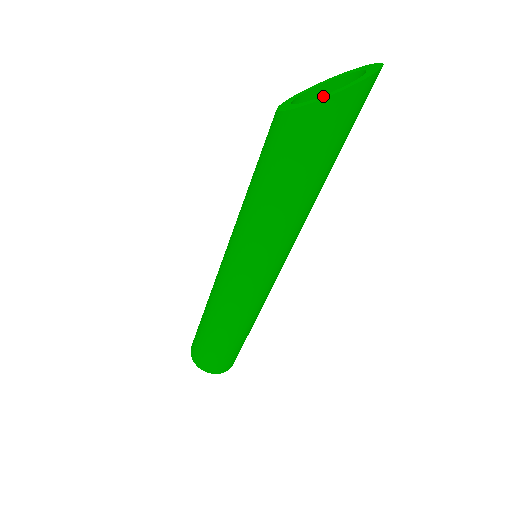
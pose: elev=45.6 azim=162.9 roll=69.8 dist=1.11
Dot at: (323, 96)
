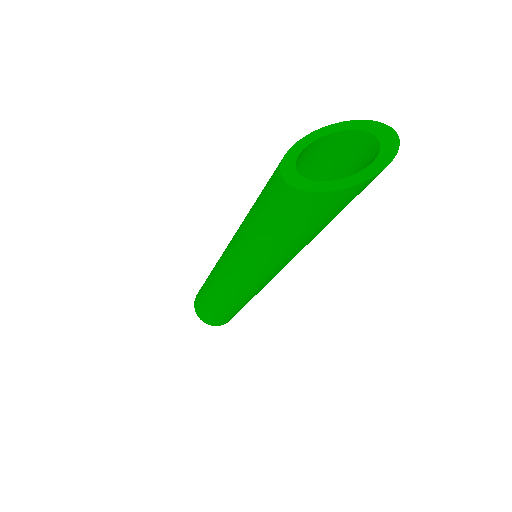
Dot at: (337, 183)
